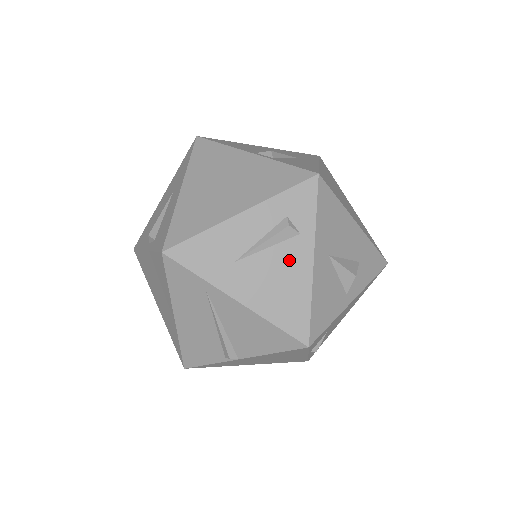
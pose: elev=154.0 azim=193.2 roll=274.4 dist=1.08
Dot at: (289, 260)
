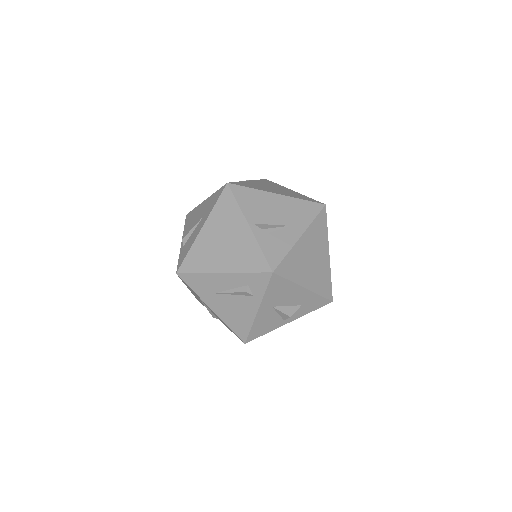
Dot at: (244, 305)
